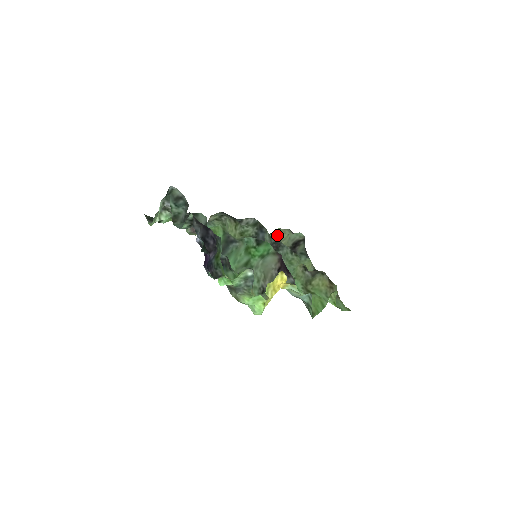
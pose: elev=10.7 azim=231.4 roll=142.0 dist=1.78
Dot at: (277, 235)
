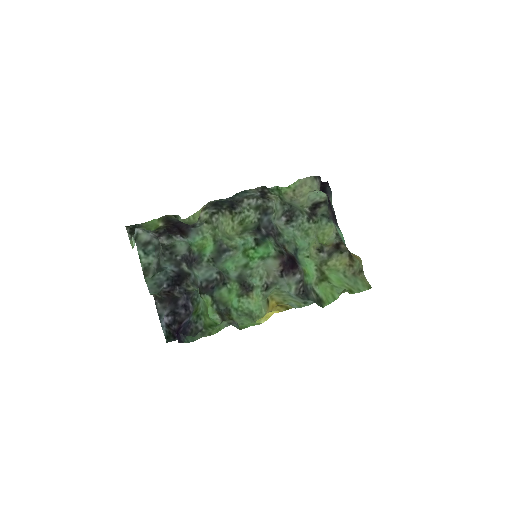
Dot at: (295, 189)
